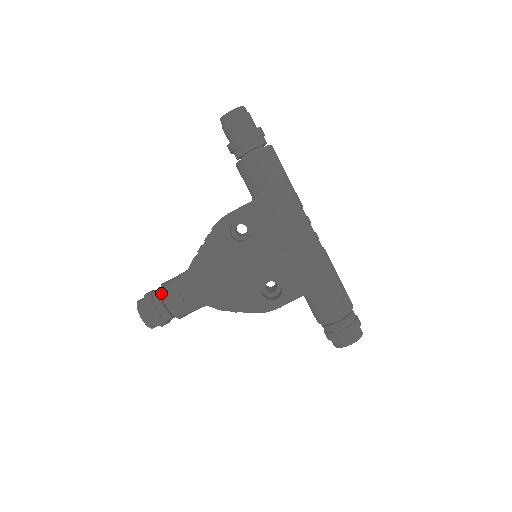
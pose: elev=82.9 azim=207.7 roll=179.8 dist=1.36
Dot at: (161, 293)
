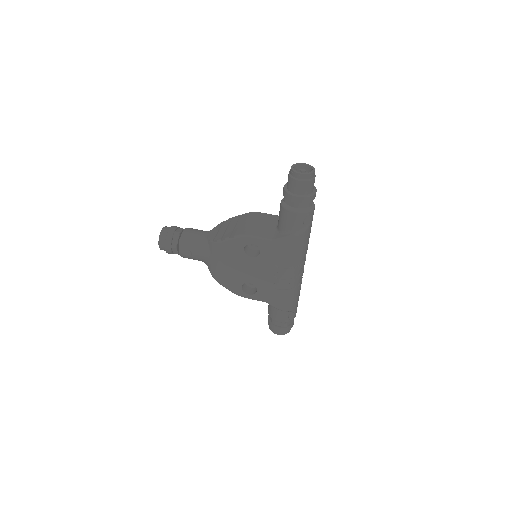
Dot at: (180, 240)
